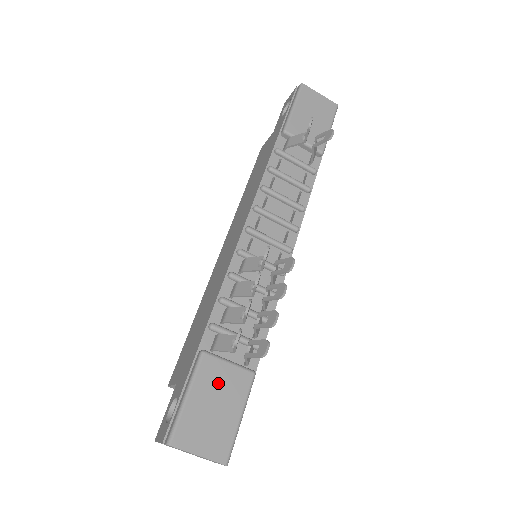
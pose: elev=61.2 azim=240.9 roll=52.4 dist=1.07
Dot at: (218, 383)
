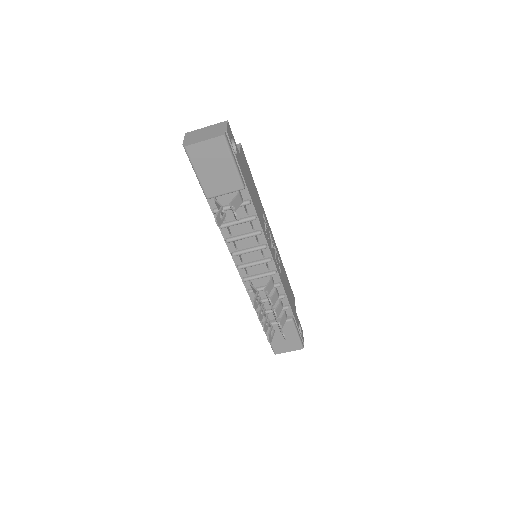
Dot at: (278, 331)
